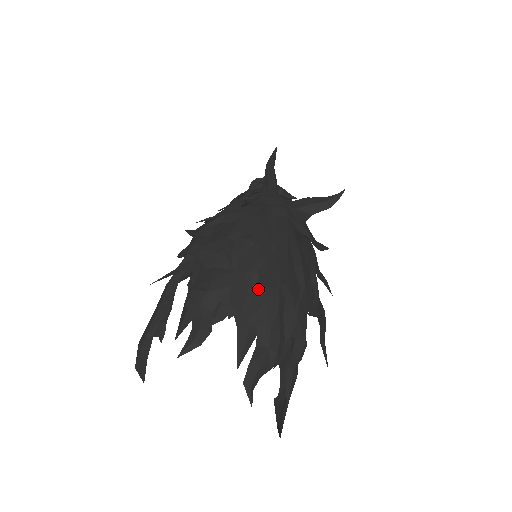
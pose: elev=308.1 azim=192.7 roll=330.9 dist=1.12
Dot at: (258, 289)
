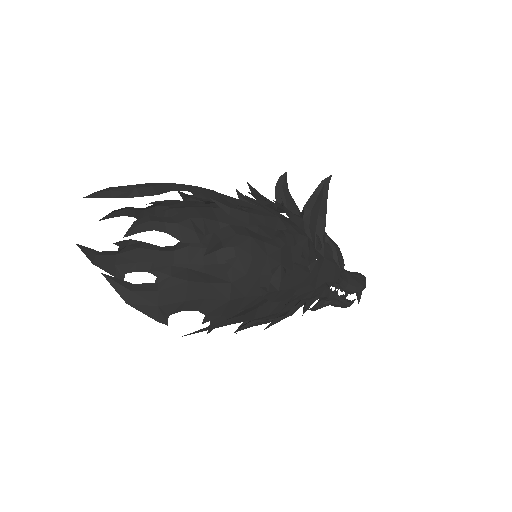
Dot at: occluded
